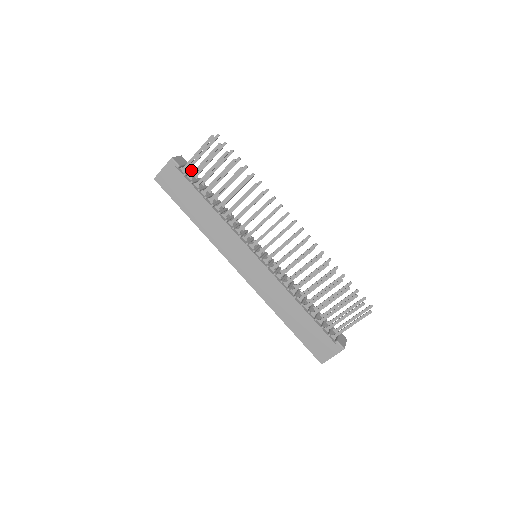
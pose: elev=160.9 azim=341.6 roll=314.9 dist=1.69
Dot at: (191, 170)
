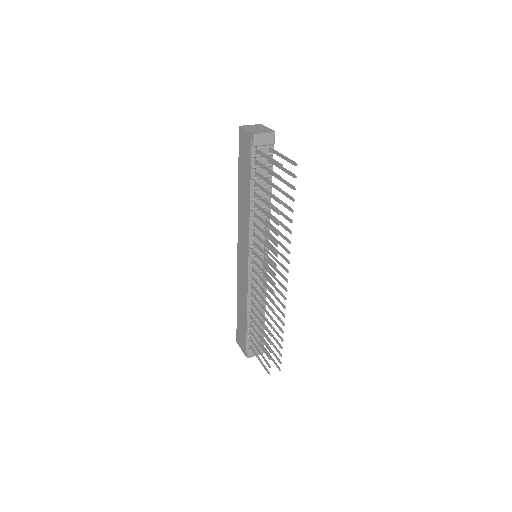
Dot at: occluded
